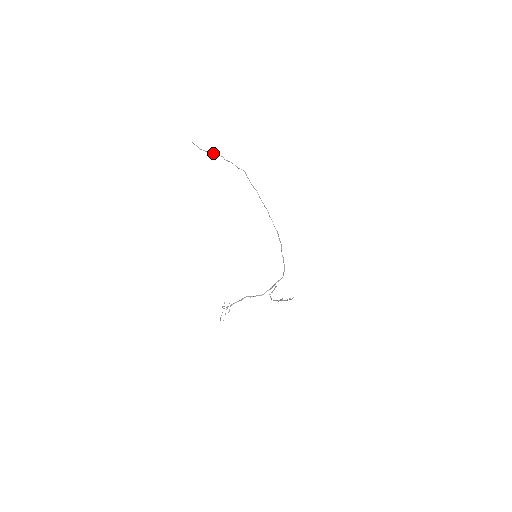
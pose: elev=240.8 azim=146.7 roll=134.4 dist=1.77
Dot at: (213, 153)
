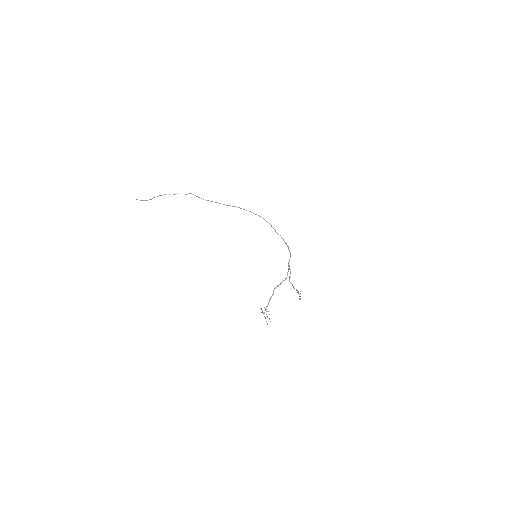
Dot at: occluded
